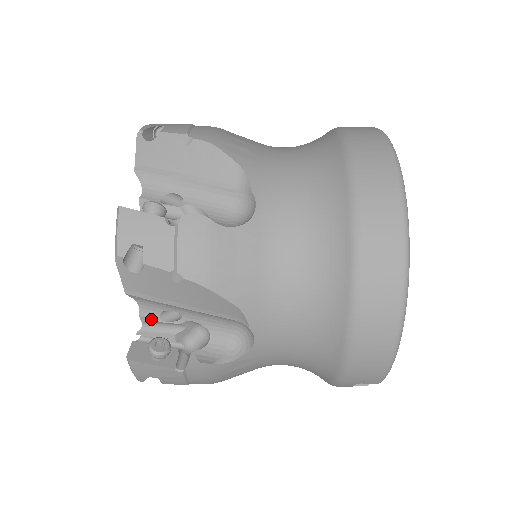
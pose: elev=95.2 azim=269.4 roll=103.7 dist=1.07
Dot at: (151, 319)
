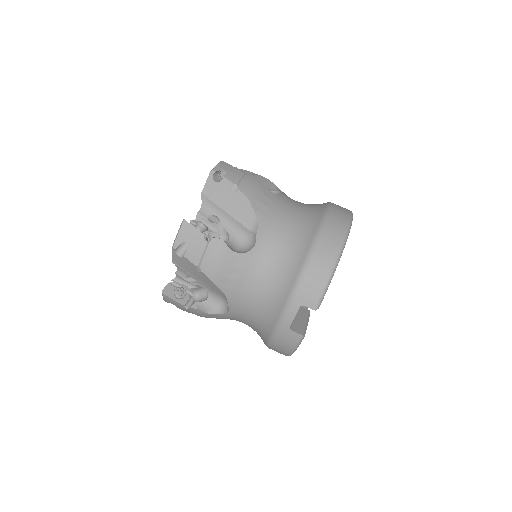
Dot at: (203, 216)
